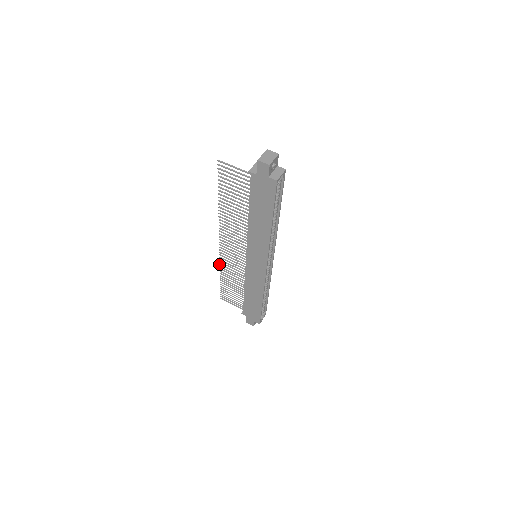
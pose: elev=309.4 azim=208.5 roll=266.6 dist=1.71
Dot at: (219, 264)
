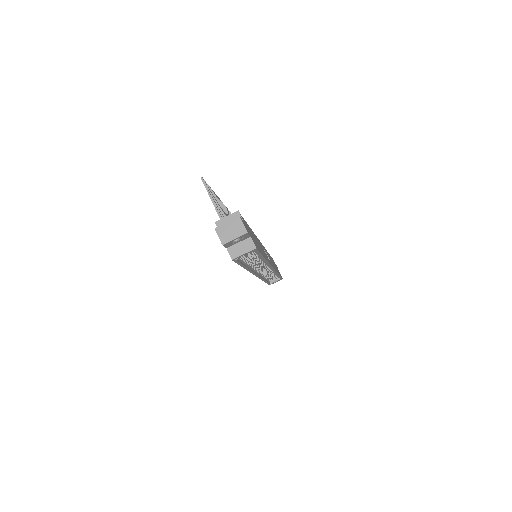
Dot at: occluded
